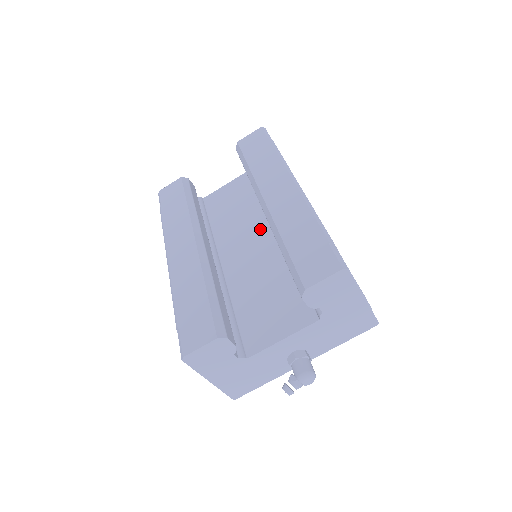
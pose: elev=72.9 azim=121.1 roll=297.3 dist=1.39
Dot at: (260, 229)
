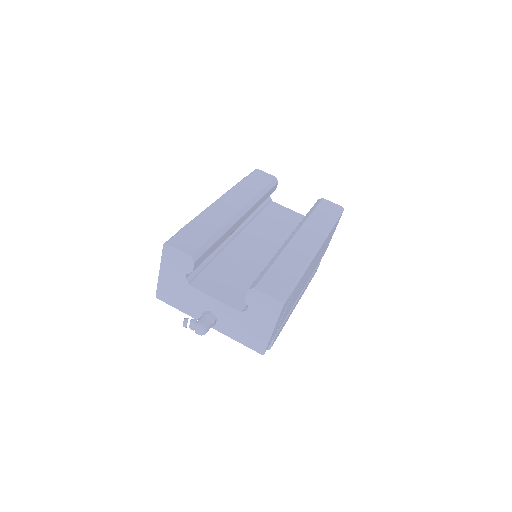
Dot at: (275, 247)
